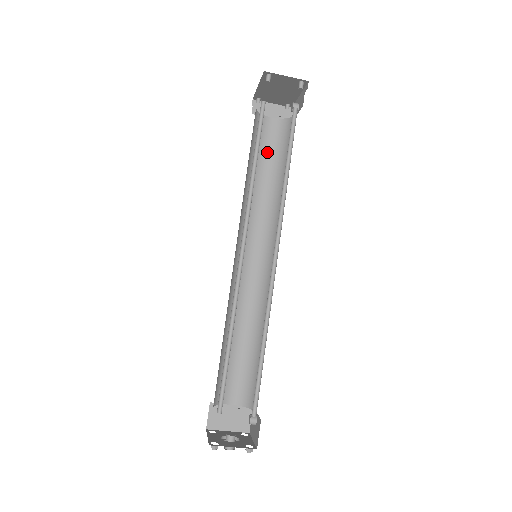
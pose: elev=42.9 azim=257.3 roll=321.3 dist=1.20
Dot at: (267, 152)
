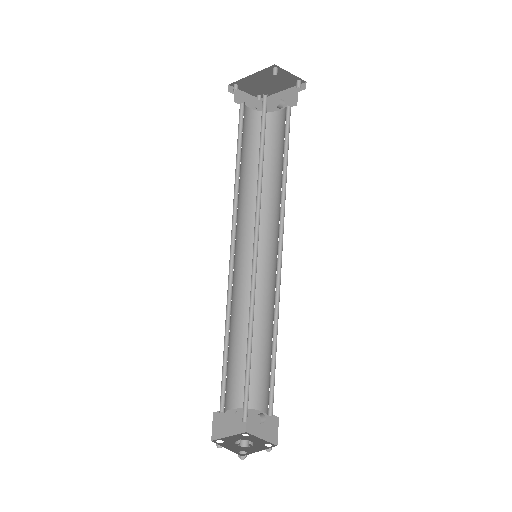
Dot at: (249, 145)
